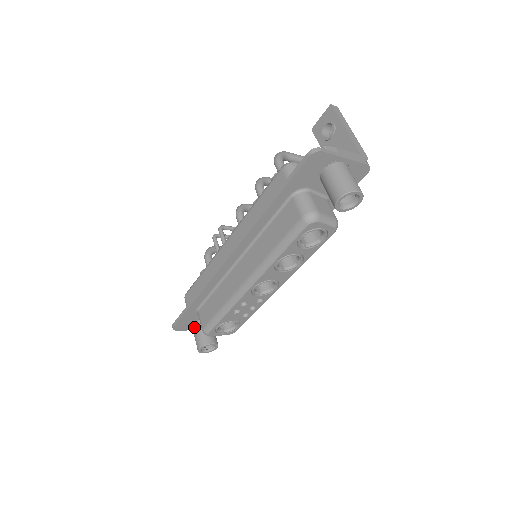
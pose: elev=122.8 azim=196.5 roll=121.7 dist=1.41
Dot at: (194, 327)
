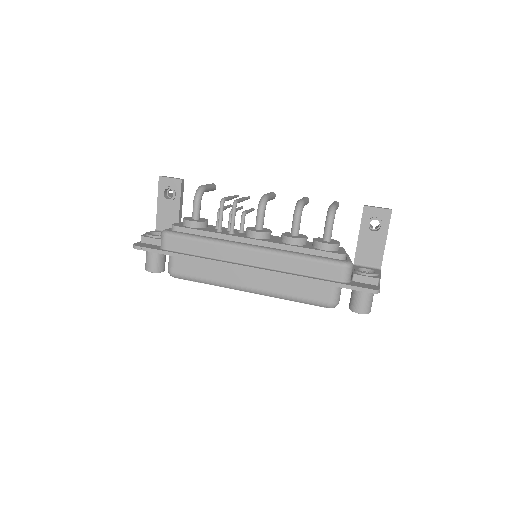
Dot at: occluded
